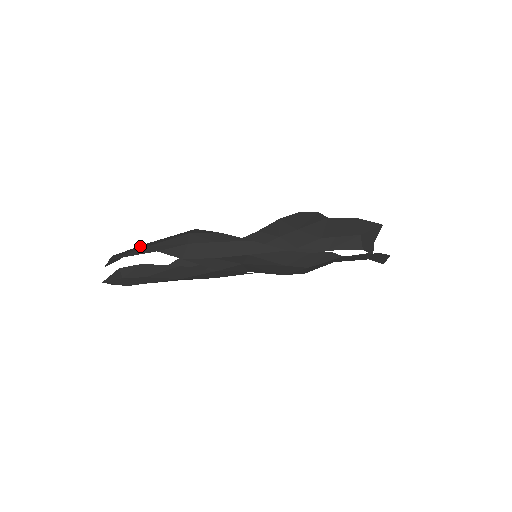
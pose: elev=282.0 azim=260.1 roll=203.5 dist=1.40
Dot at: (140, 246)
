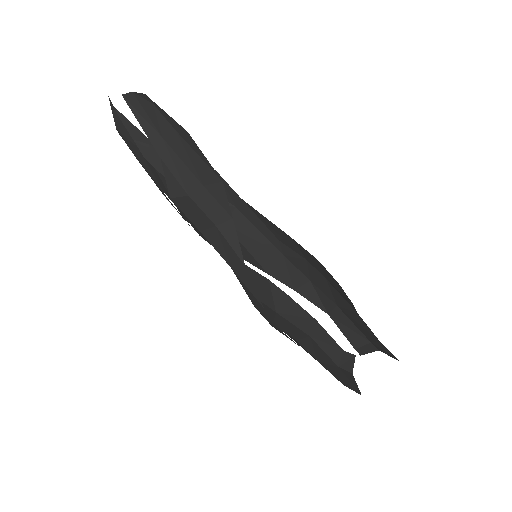
Dot at: (164, 120)
